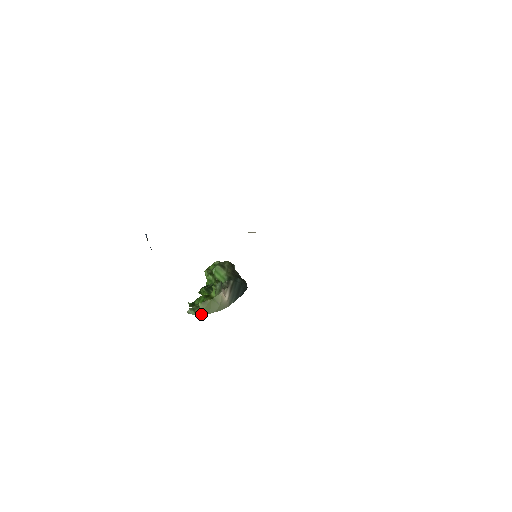
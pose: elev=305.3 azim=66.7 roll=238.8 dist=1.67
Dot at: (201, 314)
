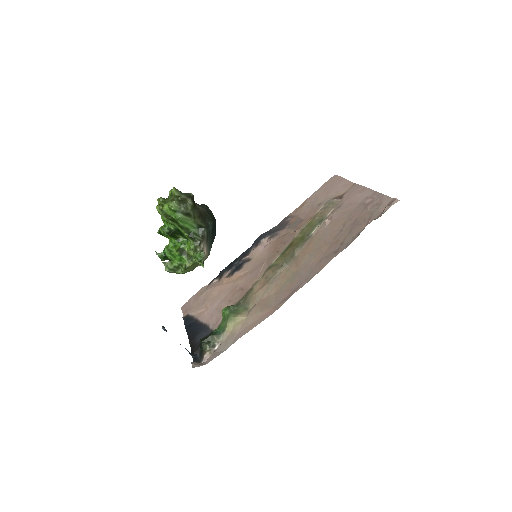
Dot at: (184, 273)
